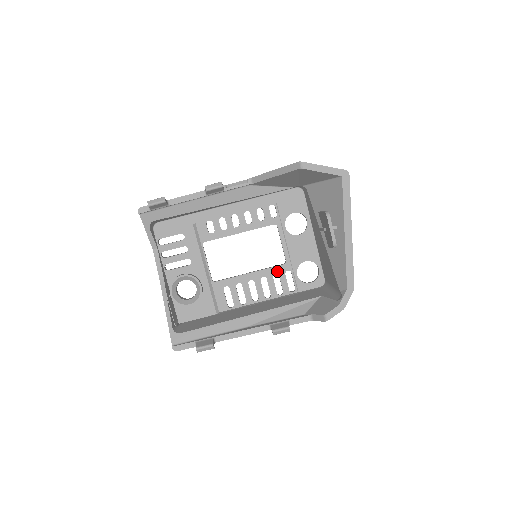
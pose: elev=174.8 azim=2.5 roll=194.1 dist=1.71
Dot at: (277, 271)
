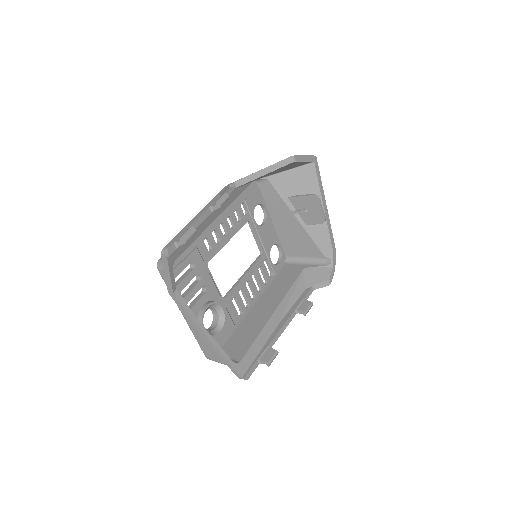
Dot at: (259, 264)
